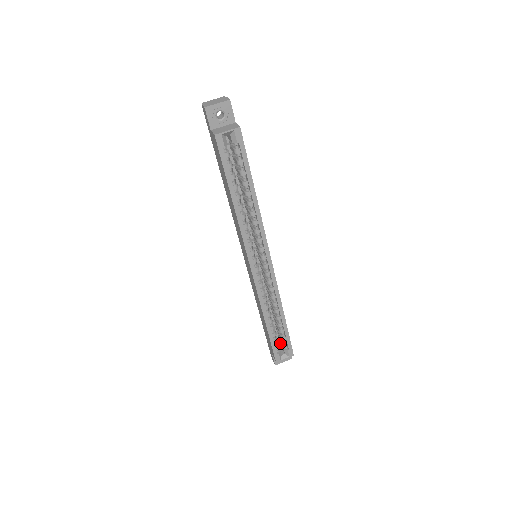
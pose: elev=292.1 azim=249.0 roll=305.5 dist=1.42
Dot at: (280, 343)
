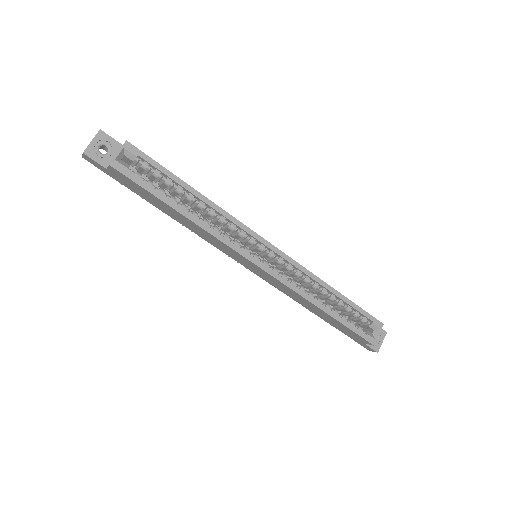
Dot at: (360, 325)
